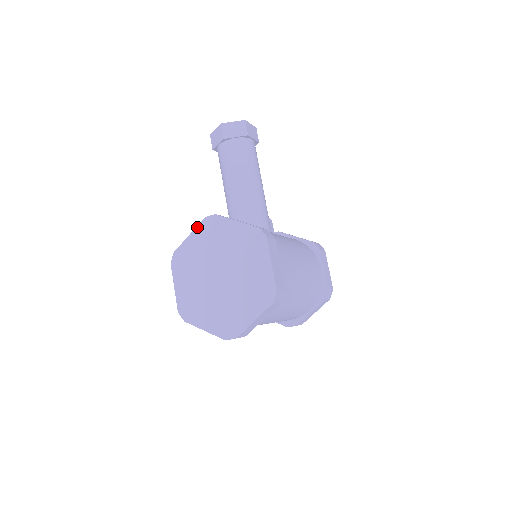
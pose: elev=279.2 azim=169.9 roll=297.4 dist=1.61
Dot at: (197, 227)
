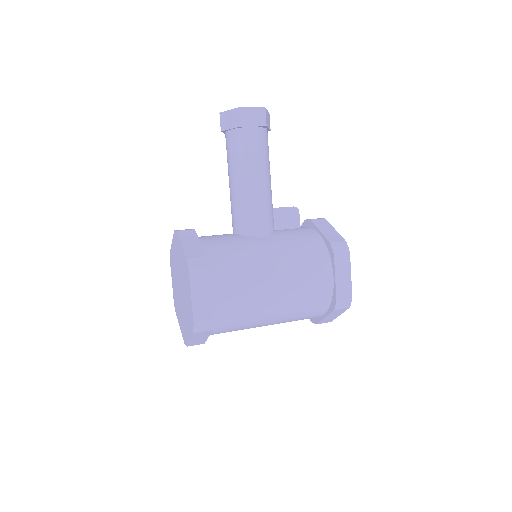
Dot at: (173, 237)
